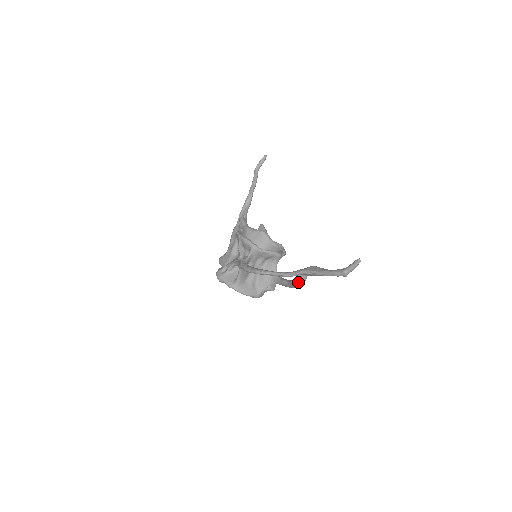
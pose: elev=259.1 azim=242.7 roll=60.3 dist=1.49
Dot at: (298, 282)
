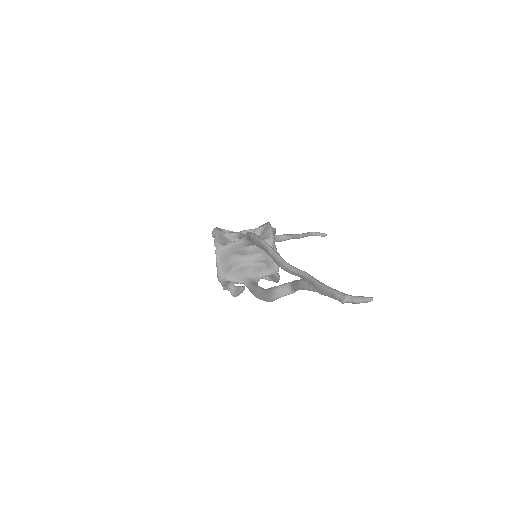
Dot at: (278, 290)
